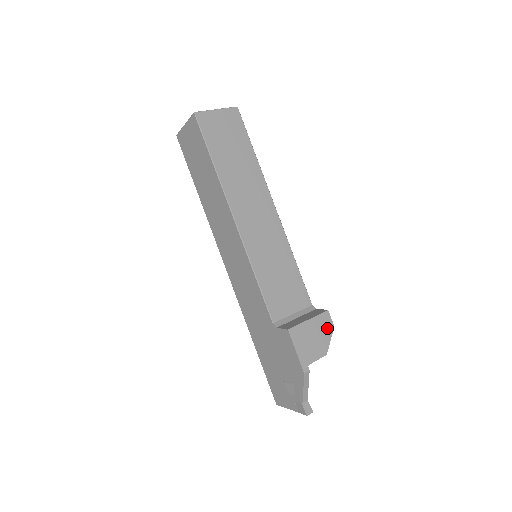
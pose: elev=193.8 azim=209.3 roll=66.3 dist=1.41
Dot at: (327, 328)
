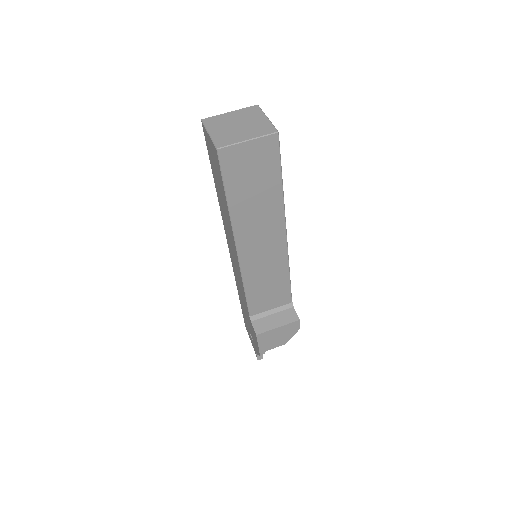
Dot at: (293, 330)
